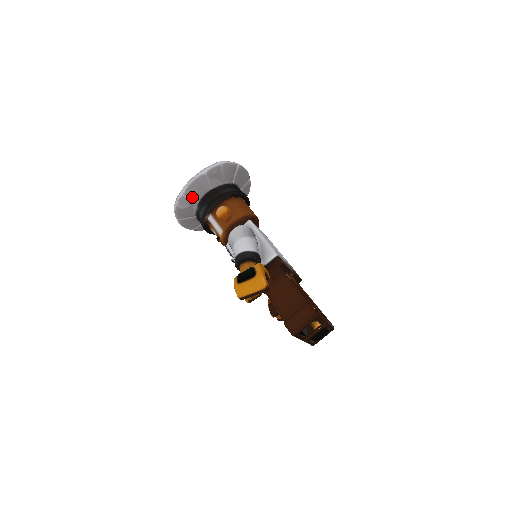
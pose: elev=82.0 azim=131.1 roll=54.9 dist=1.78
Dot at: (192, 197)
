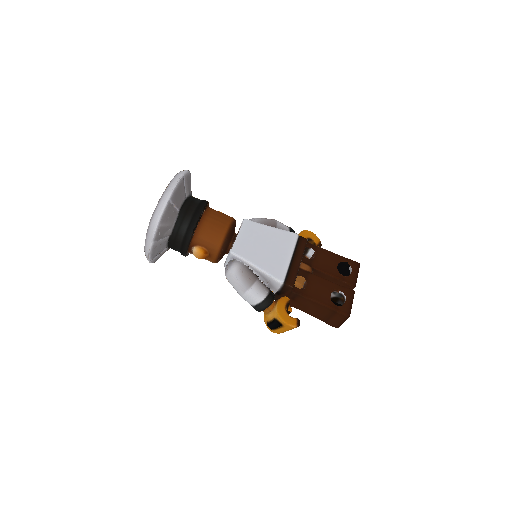
Dot at: (159, 253)
